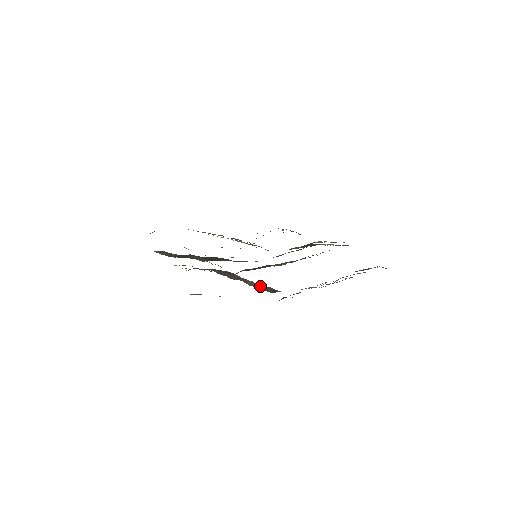
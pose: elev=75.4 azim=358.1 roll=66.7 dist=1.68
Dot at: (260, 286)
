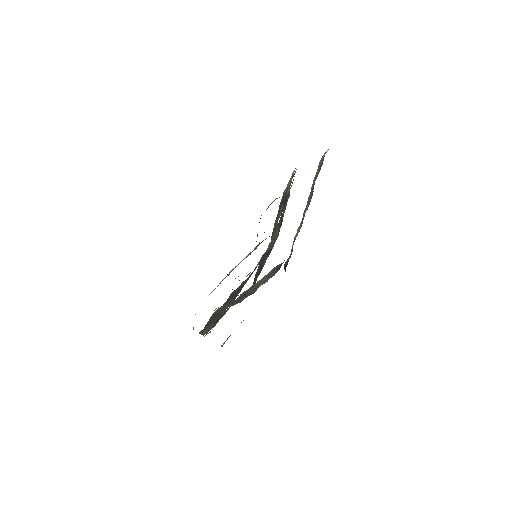
Dot at: (266, 277)
